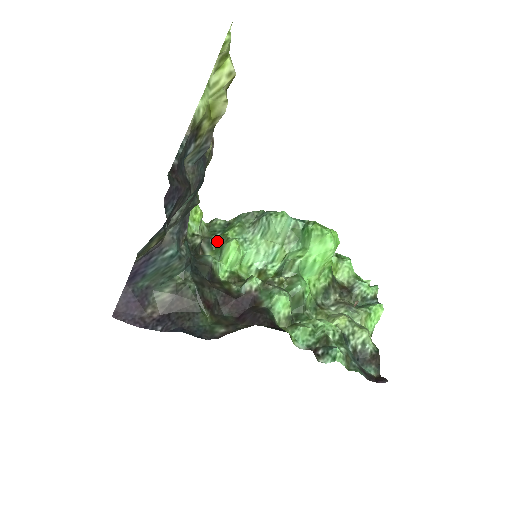
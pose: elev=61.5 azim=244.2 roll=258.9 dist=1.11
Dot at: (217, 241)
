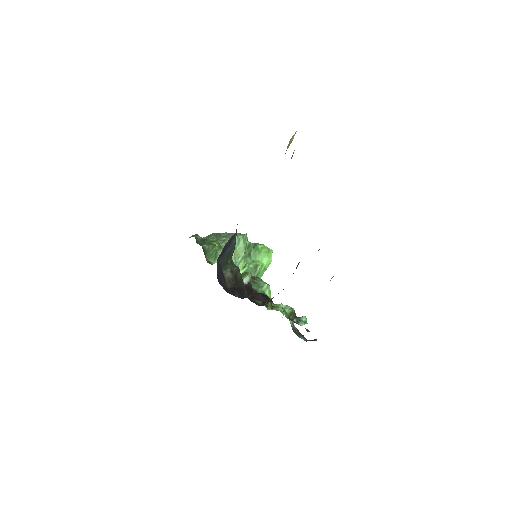
Dot at: (208, 249)
